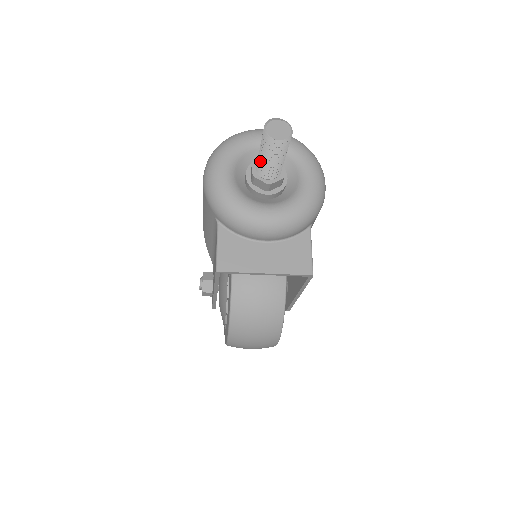
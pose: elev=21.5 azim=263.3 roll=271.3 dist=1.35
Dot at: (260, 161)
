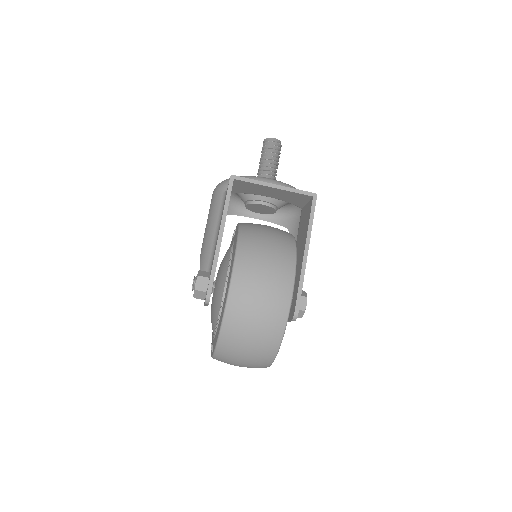
Dot at: (260, 168)
